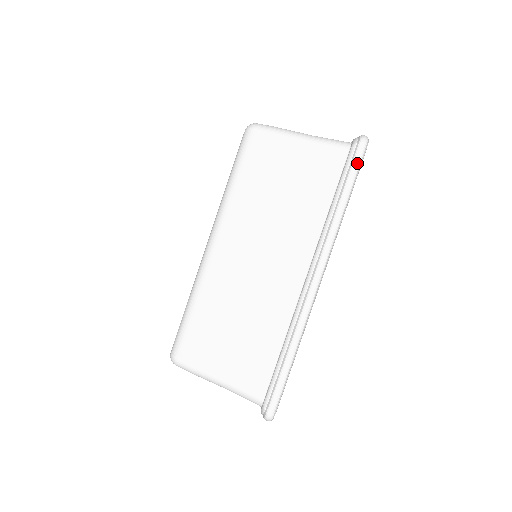
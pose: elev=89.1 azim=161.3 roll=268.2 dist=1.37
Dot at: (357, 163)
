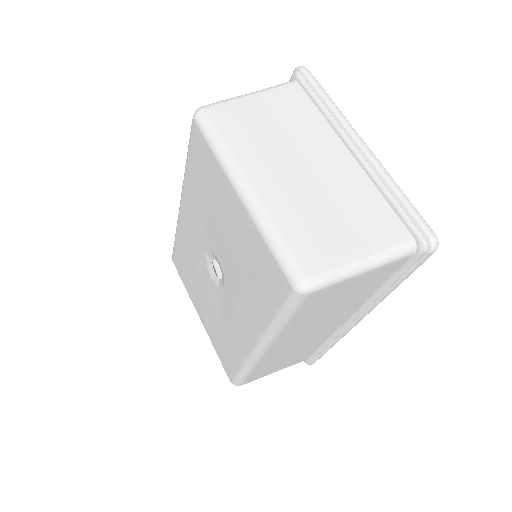
Dot at: occluded
